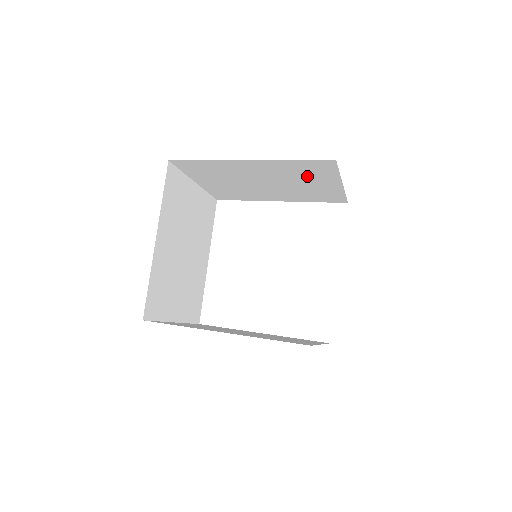
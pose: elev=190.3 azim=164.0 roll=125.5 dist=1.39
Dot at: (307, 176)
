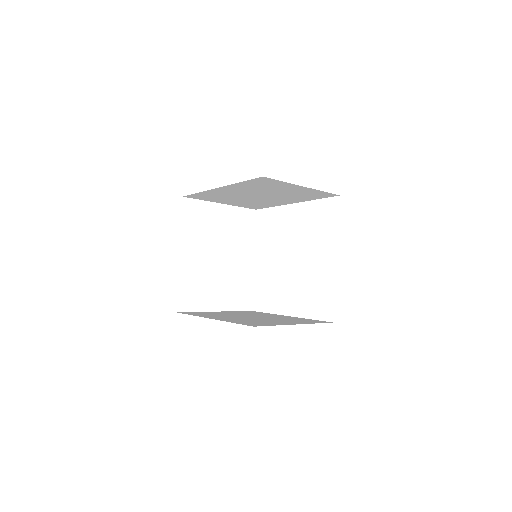
Dot at: (271, 187)
